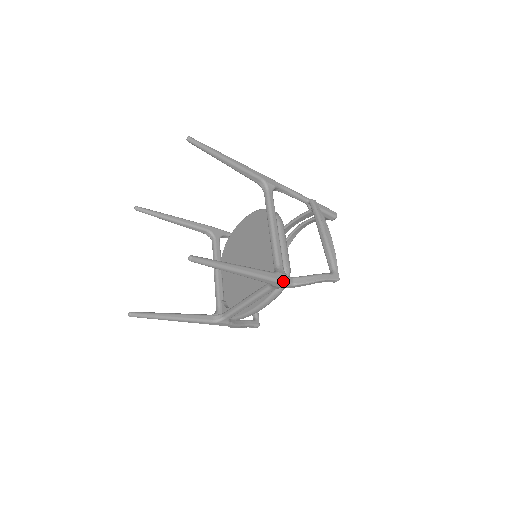
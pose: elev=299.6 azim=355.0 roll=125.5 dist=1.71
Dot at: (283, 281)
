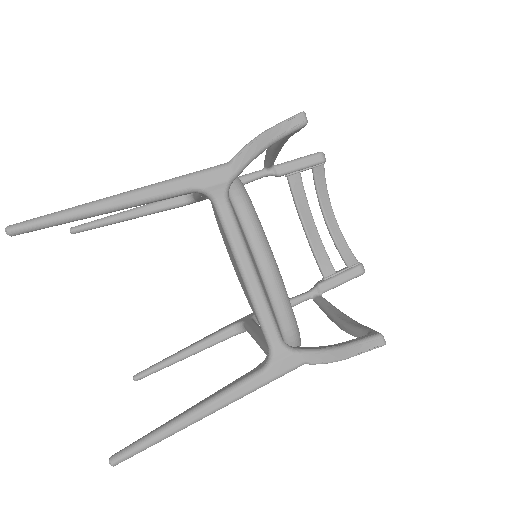
Dot at: (206, 170)
